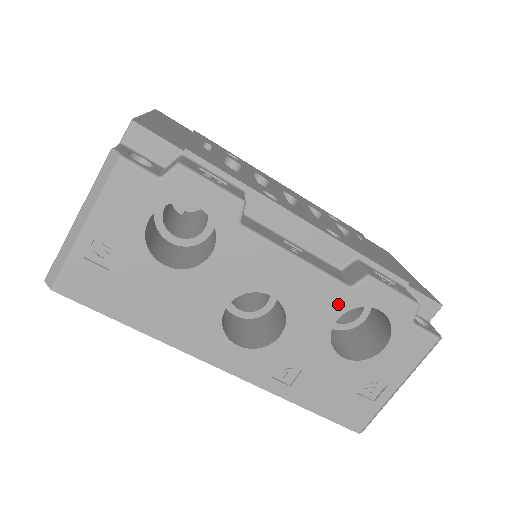
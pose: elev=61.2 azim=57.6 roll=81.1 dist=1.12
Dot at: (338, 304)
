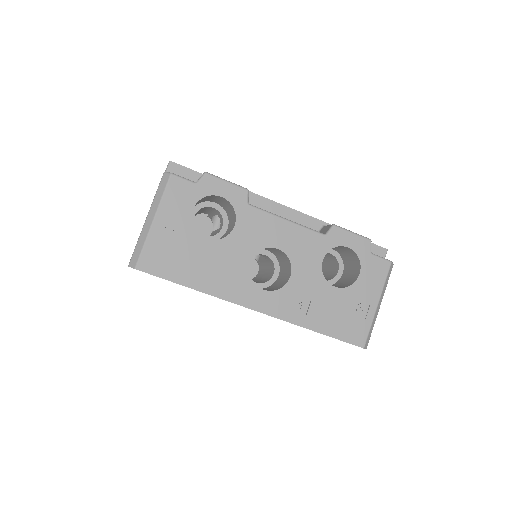
Dot at: (321, 247)
